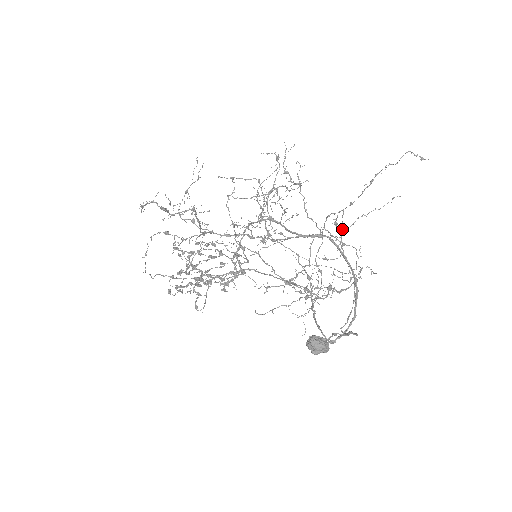
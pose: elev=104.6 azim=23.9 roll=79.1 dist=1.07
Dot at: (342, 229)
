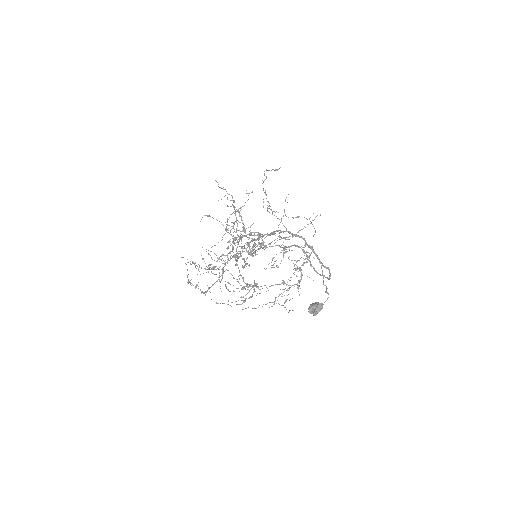
Dot at: occluded
